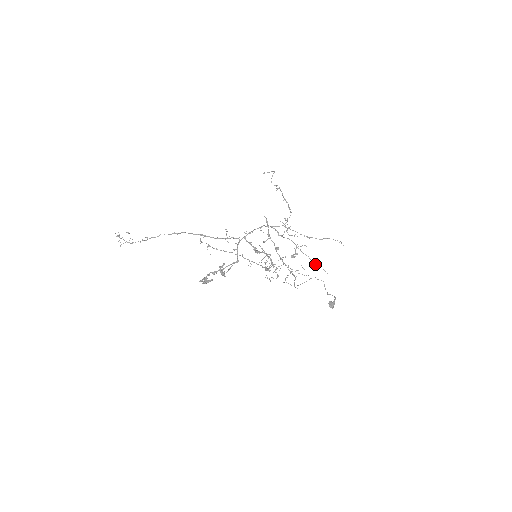
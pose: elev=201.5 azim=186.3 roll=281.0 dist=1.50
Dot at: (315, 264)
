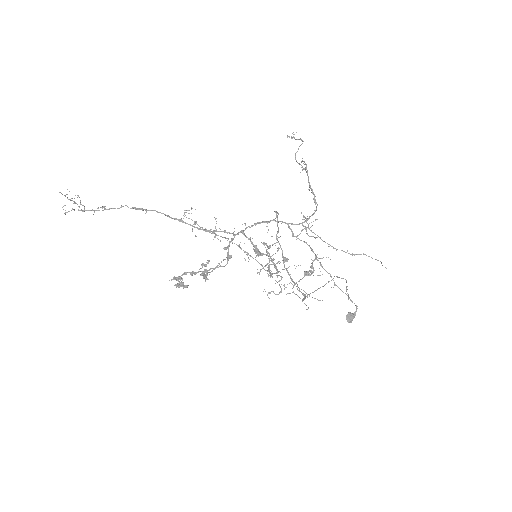
Dot at: (337, 286)
